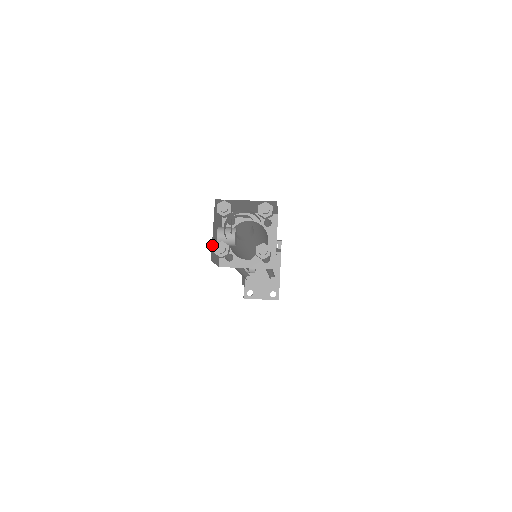
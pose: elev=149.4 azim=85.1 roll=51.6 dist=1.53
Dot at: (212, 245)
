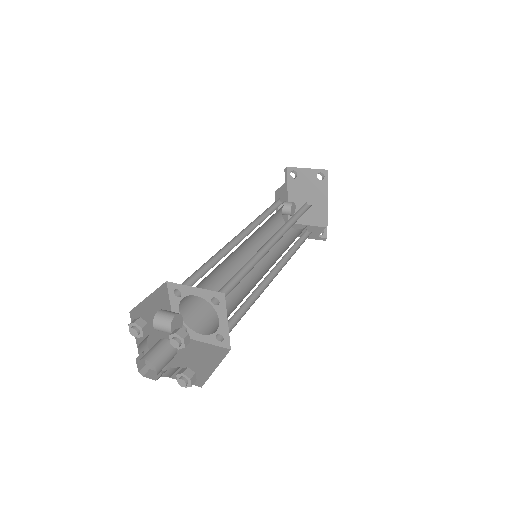
Dot at: occluded
